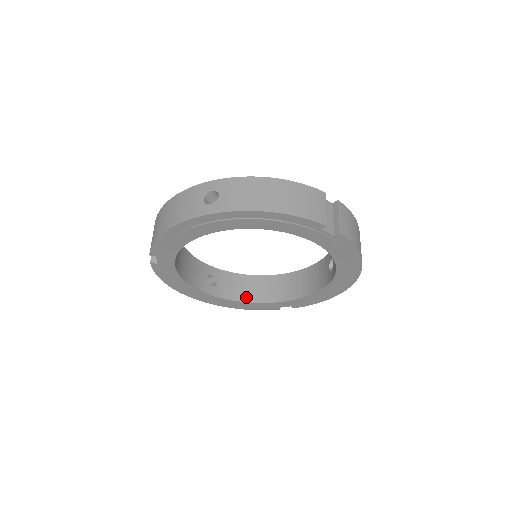
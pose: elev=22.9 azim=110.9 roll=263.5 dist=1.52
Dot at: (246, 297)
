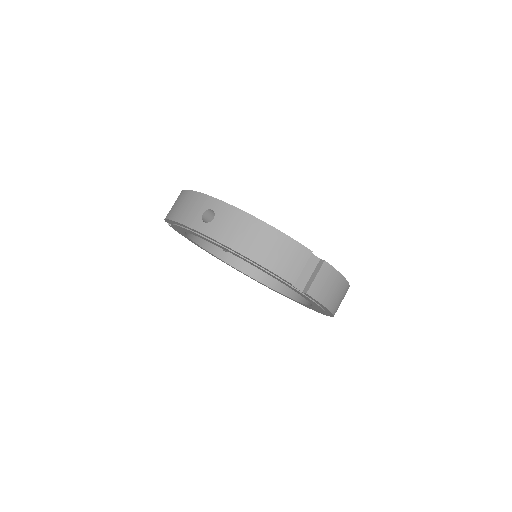
Dot at: (251, 272)
